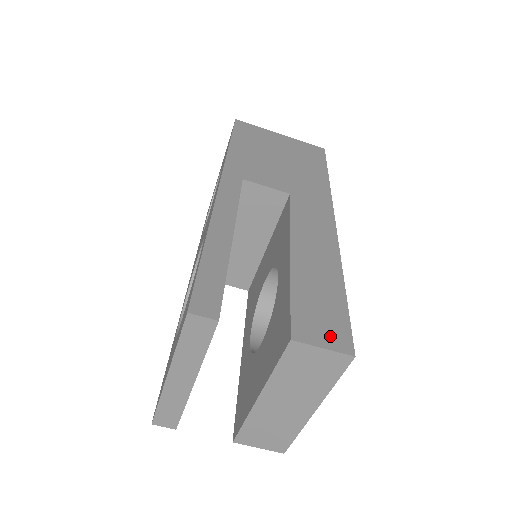
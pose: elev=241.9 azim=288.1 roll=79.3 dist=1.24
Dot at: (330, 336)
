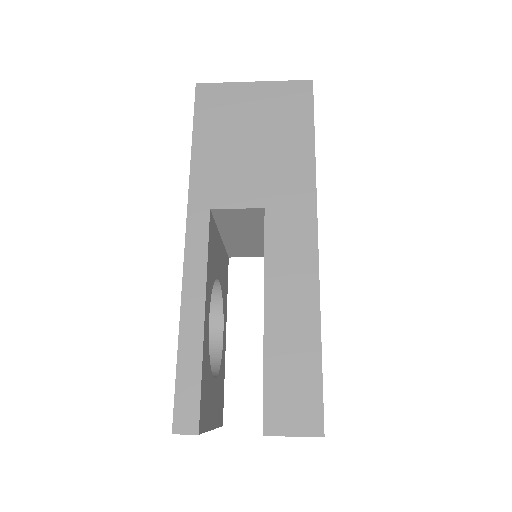
Dot at: (301, 419)
